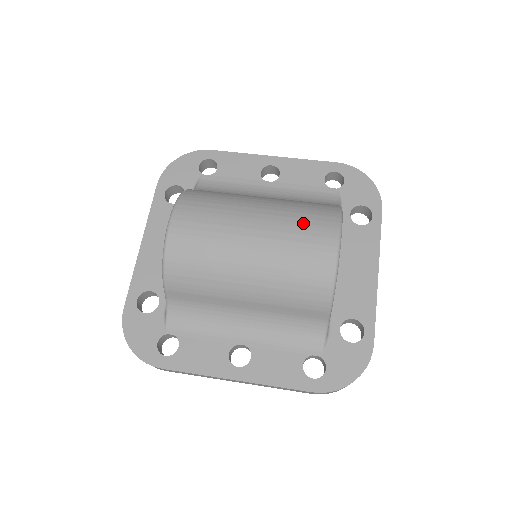
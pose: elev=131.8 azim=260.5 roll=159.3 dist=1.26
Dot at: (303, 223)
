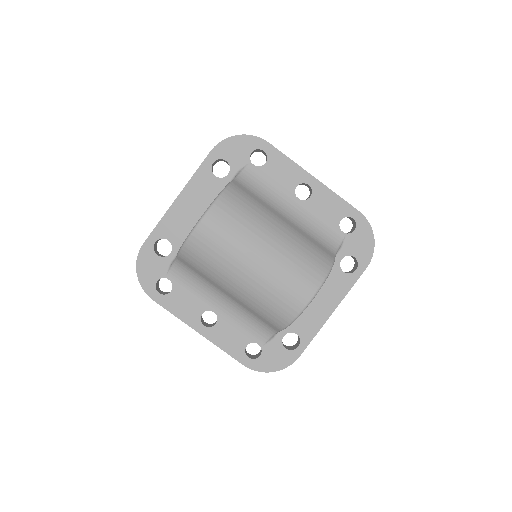
Dot at: (296, 271)
